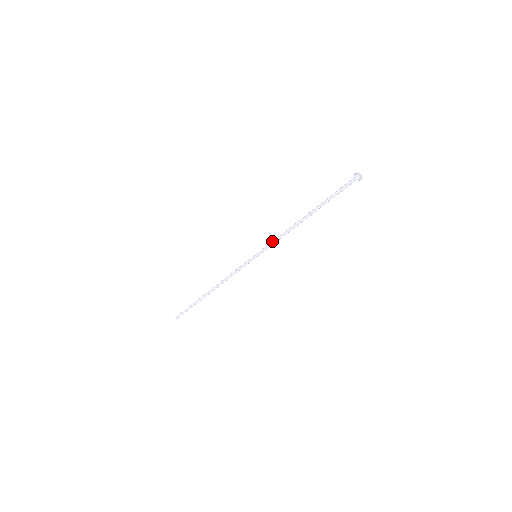
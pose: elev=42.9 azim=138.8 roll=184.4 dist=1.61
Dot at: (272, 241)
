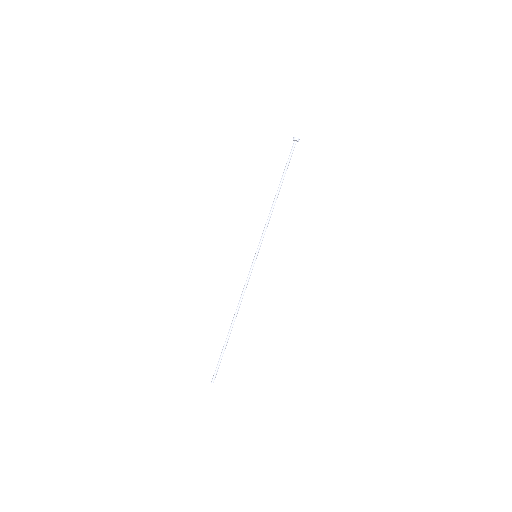
Dot at: (262, 233)
